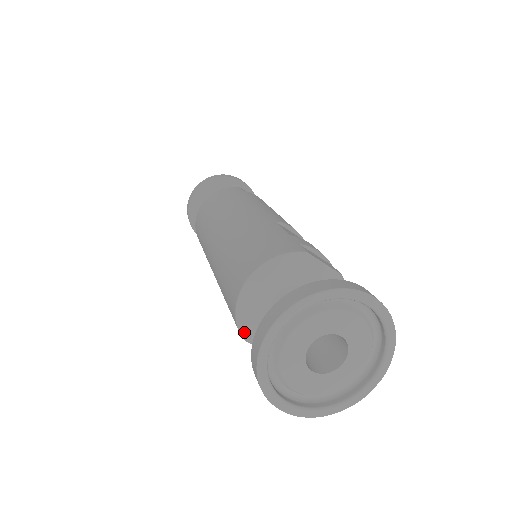
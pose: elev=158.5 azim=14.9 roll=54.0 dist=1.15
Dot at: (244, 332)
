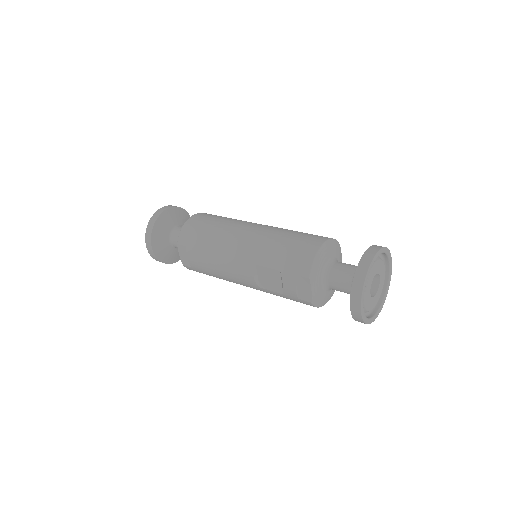
Dot at: (312, 273)
